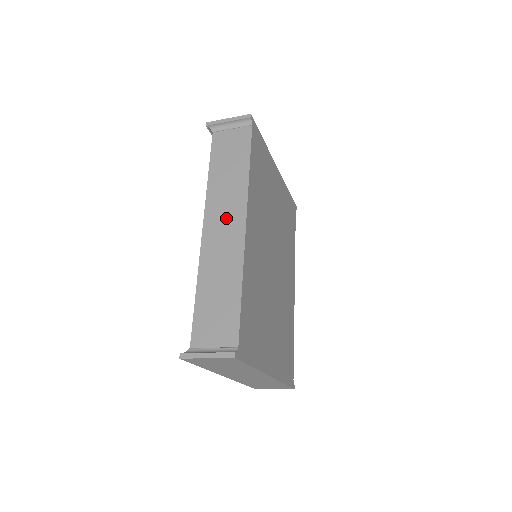
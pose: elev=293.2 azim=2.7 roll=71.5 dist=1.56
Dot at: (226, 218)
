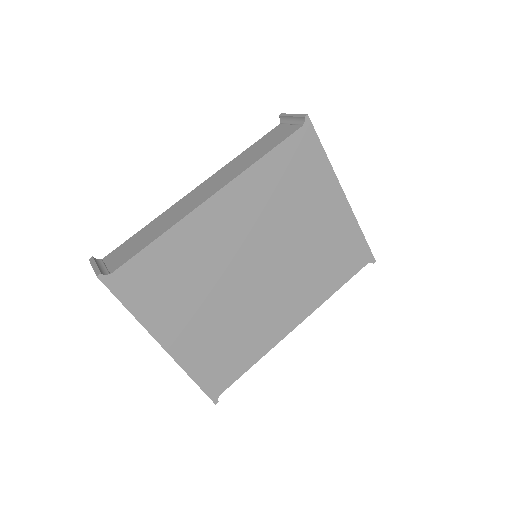
Dot at: (211, 186)
